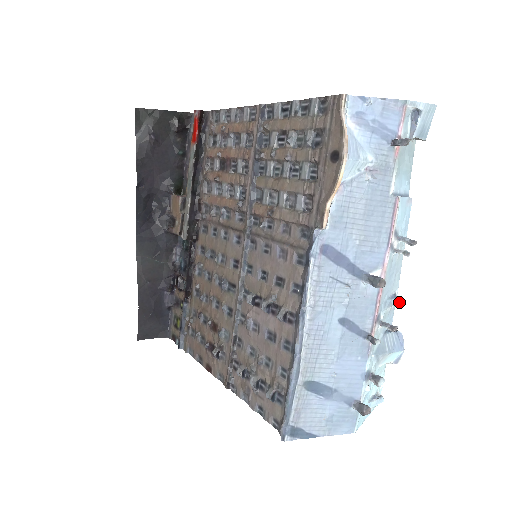
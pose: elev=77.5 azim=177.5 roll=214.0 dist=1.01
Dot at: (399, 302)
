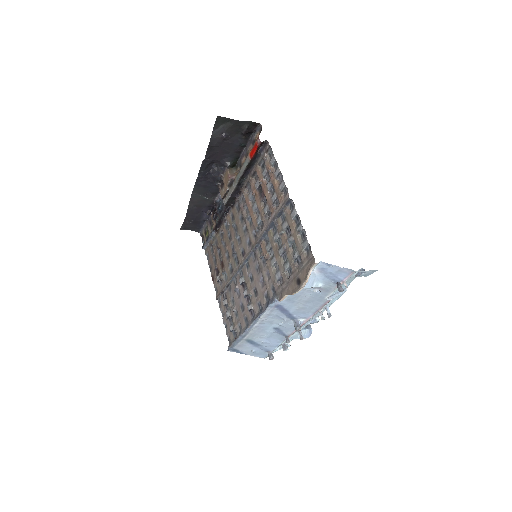
Dot at: (316, 322)
